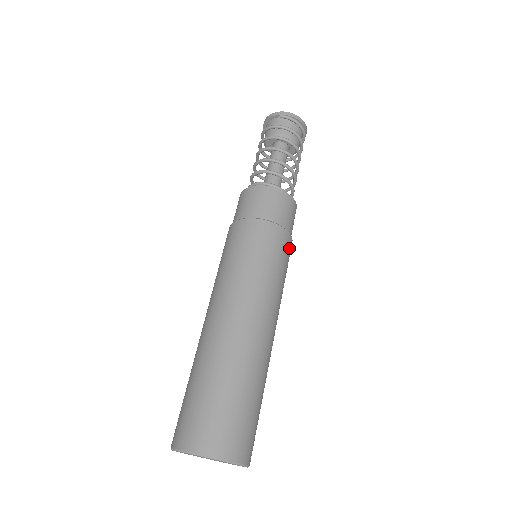
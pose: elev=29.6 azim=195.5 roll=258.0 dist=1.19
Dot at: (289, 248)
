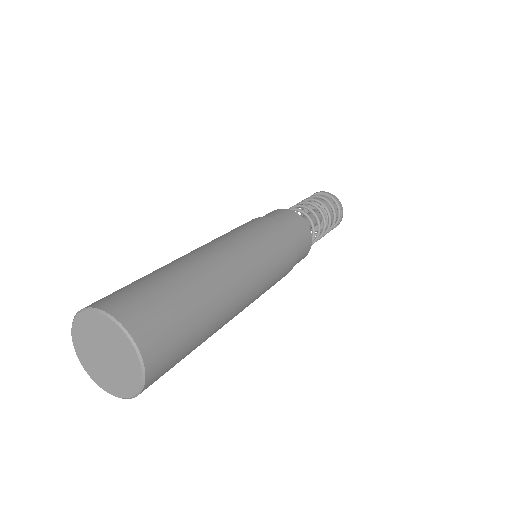
Dot at: (287, 272)
